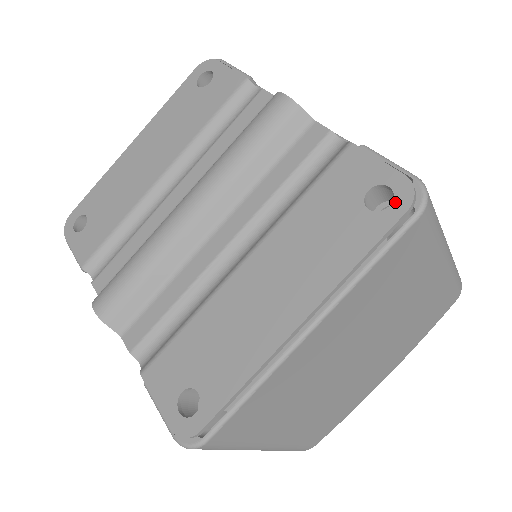
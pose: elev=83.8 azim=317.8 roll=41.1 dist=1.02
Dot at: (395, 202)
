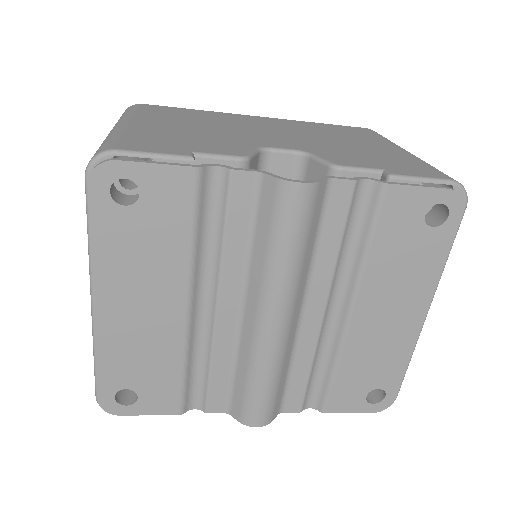
Dot at: (452, 212)
